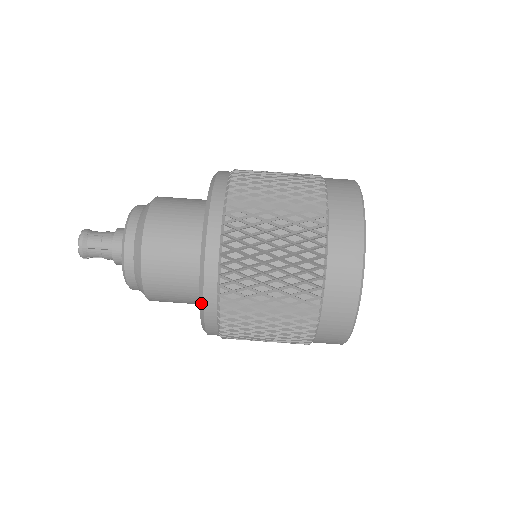
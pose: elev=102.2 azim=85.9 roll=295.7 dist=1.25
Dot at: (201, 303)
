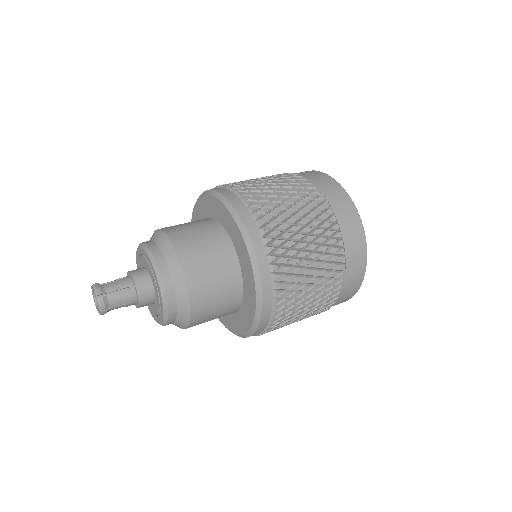
Dot at: (256, 272)
